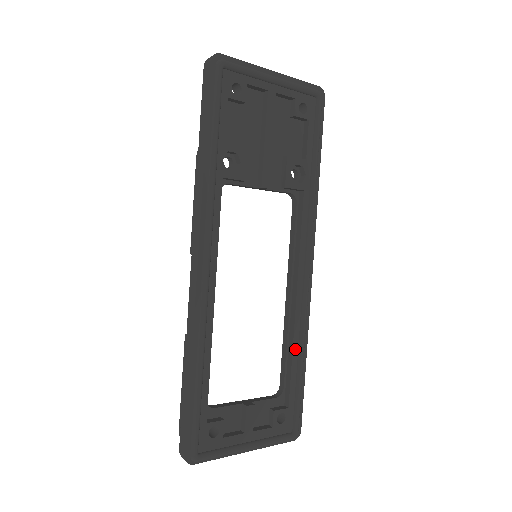
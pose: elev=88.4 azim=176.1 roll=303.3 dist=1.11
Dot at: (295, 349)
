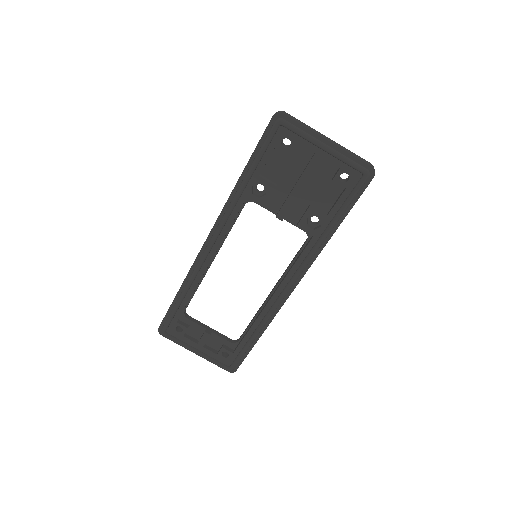
Dot at: (254, 326)
